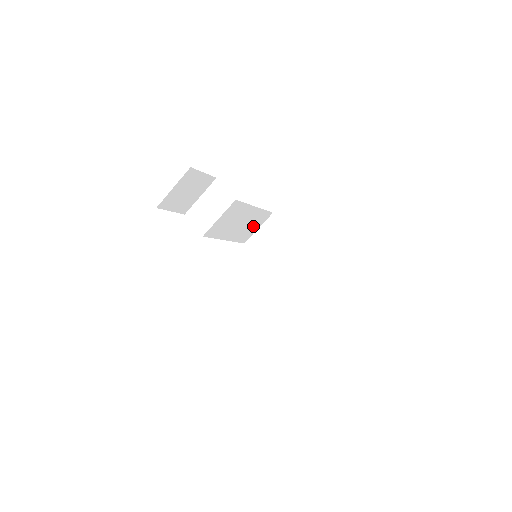
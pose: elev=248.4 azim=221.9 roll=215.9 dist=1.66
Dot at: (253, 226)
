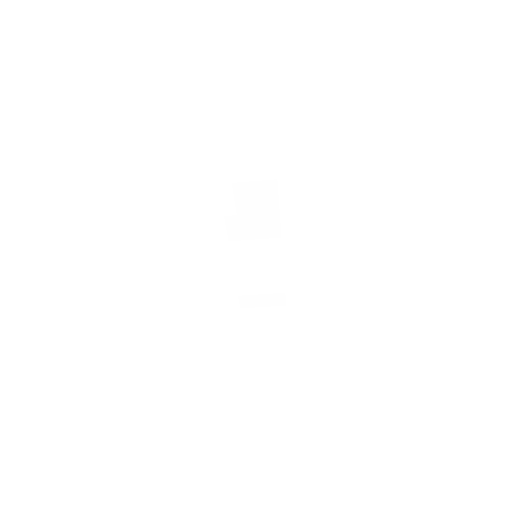
Dot at: occluded
